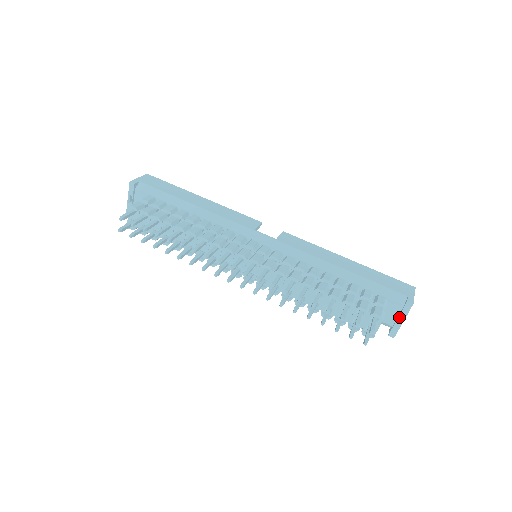
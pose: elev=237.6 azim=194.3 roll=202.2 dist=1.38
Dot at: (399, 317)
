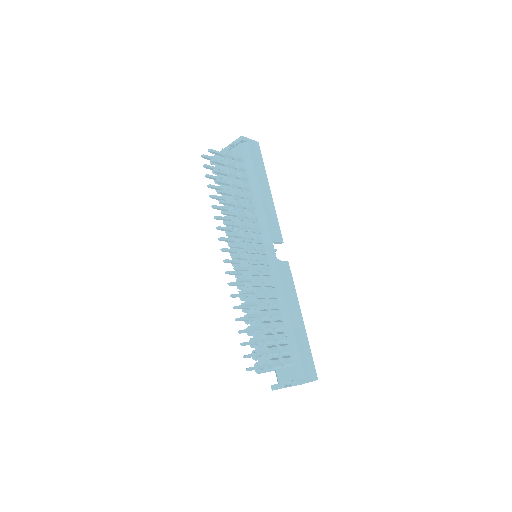
Dot at: (287, 382)
